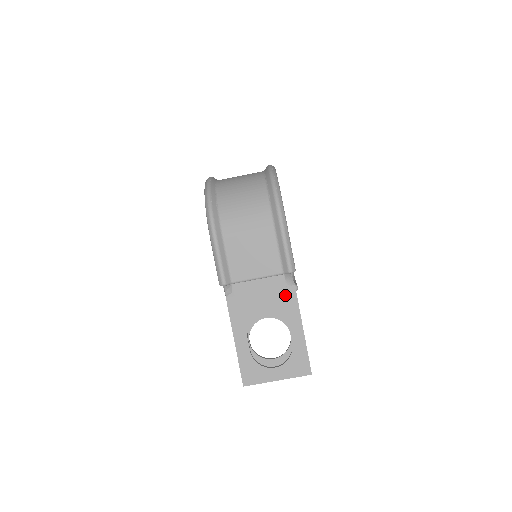
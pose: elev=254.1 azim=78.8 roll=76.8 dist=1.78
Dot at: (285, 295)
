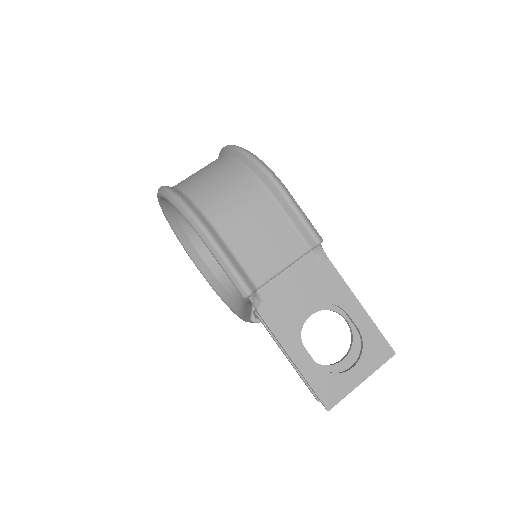
Dot at: (323, 275)
